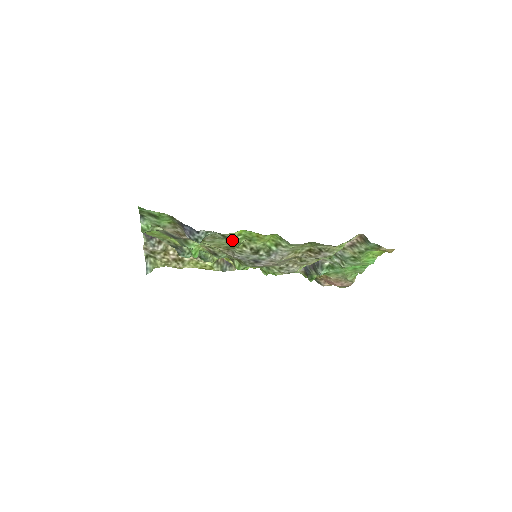
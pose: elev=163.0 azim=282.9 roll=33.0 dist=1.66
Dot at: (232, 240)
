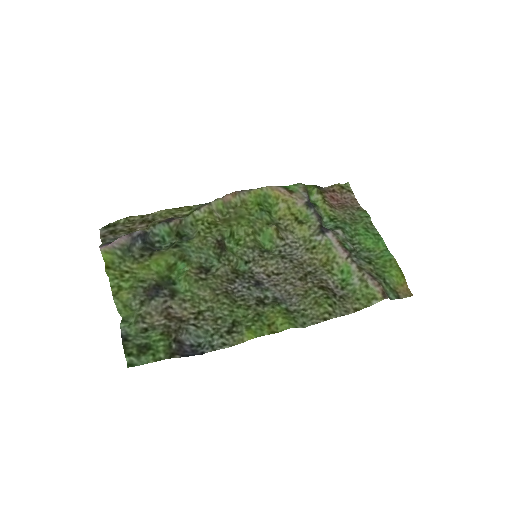
Dot at: (237, 321)
